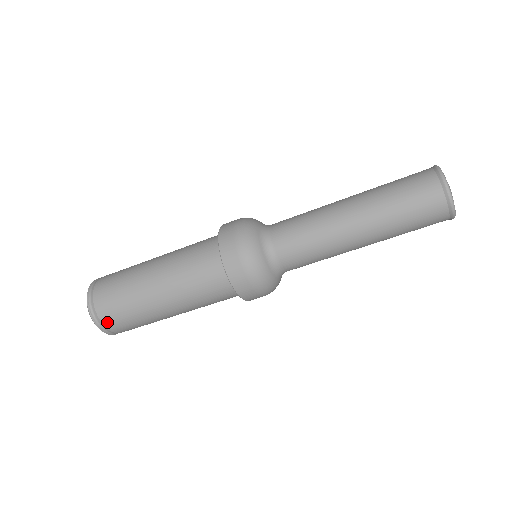
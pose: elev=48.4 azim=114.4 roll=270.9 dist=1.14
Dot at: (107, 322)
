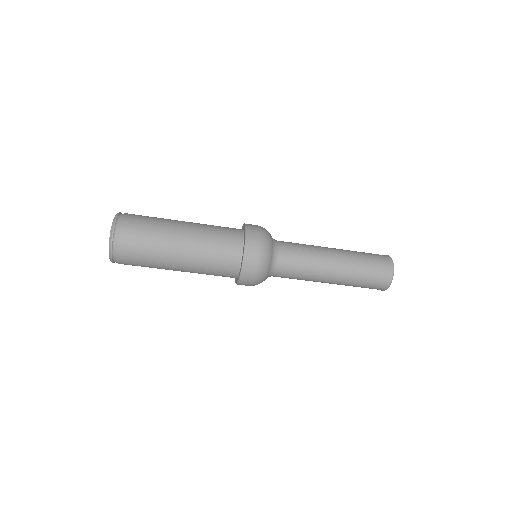
Dot at: (124, 232)
